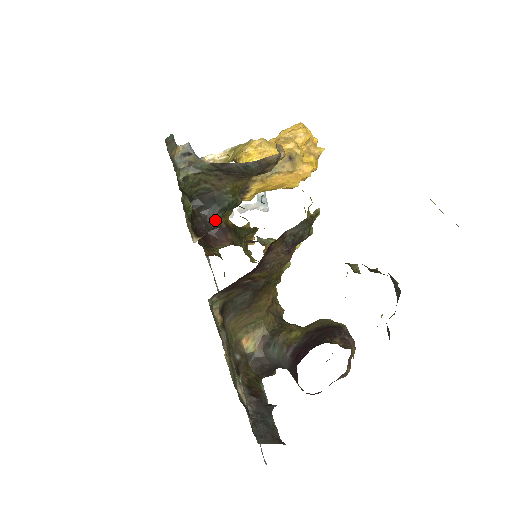
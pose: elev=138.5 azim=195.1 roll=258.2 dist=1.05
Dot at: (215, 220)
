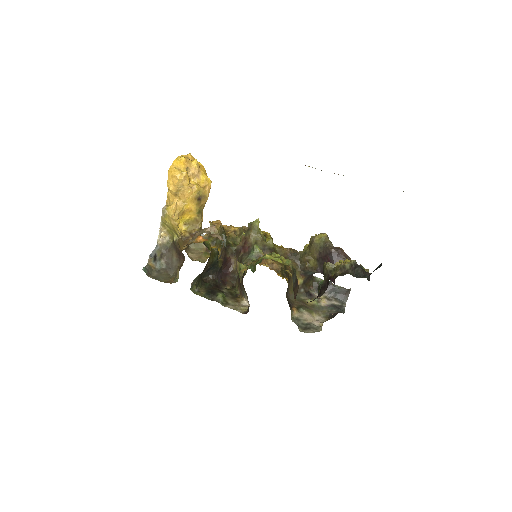
Dot at: (219, 267)
